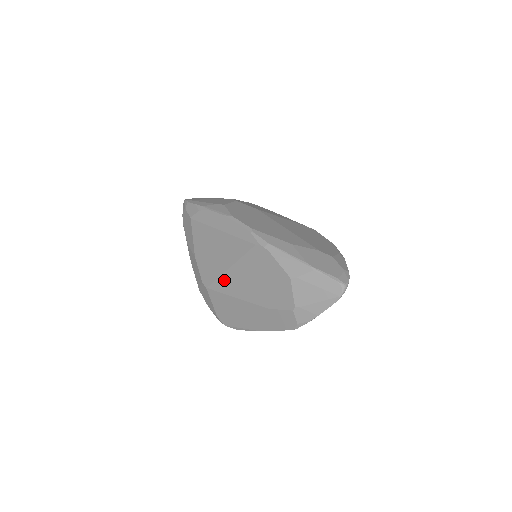
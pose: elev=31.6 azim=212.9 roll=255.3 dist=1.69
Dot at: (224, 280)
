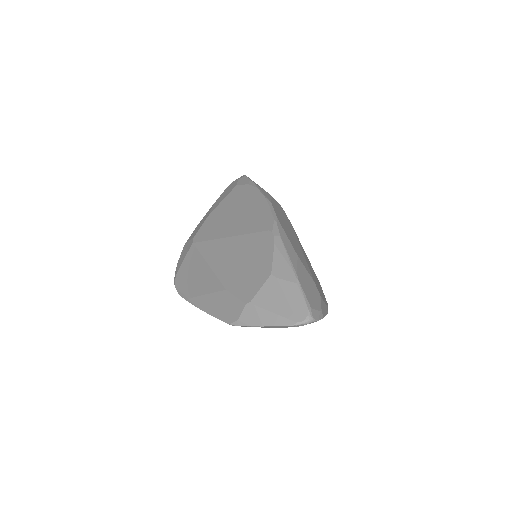
Dot at: (214, 244)
